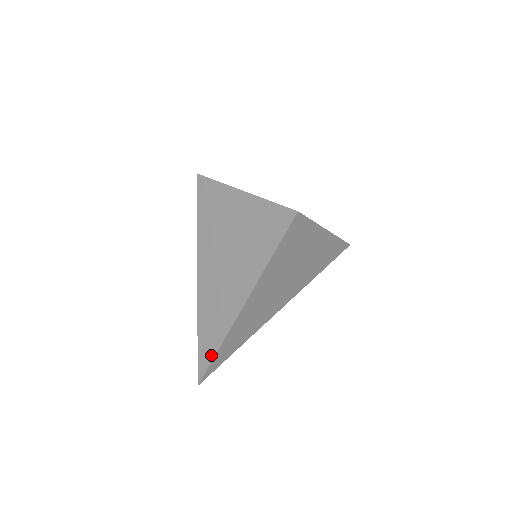
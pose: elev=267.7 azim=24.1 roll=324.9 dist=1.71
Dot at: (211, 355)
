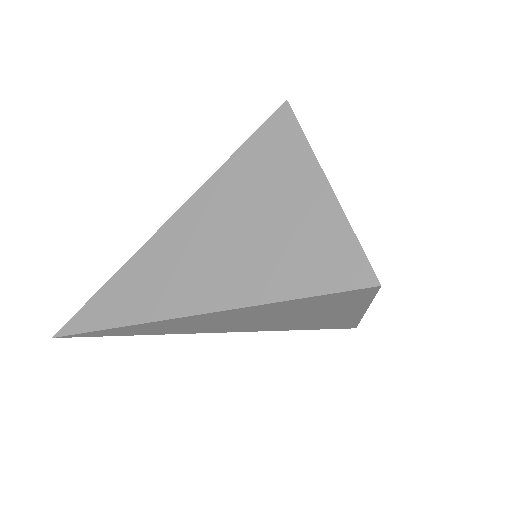
Dot at: (101, 323)
